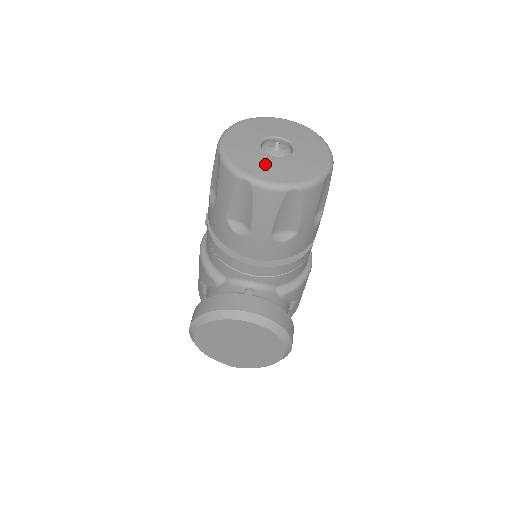
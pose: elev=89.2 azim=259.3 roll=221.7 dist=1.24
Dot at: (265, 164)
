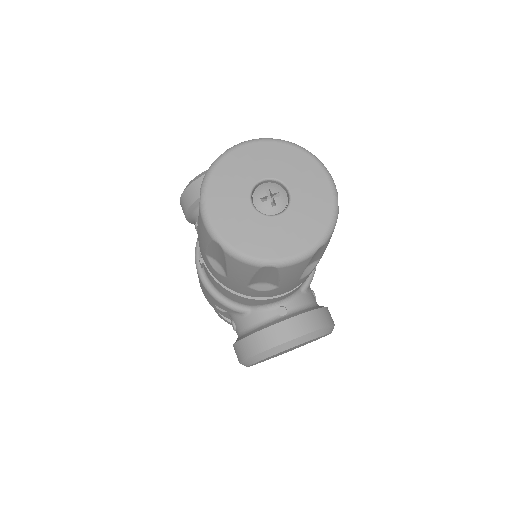
Dot at: (275, 234)
